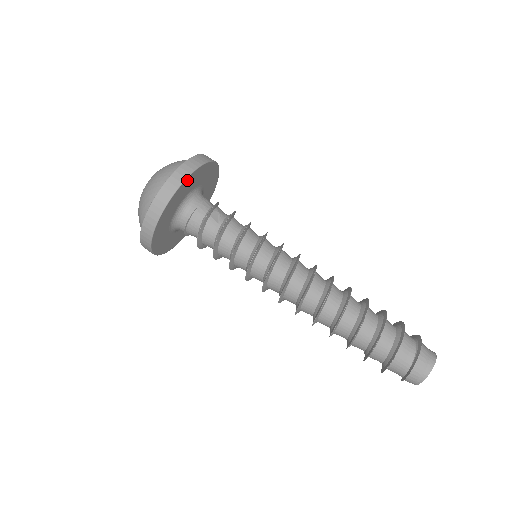
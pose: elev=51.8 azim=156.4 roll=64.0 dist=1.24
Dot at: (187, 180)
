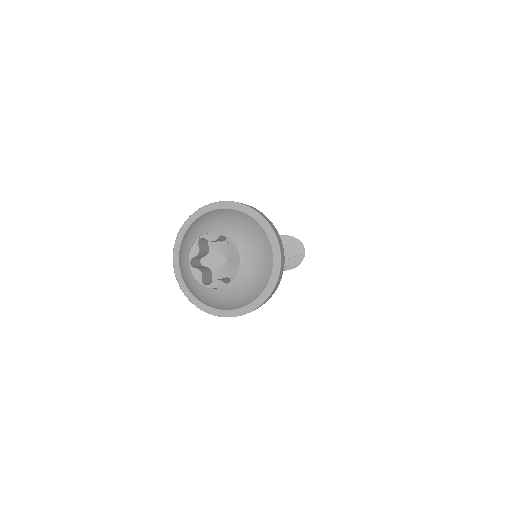
Dot at: occluded
